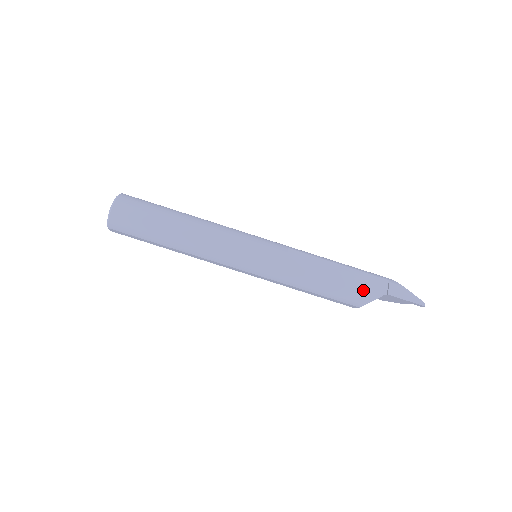
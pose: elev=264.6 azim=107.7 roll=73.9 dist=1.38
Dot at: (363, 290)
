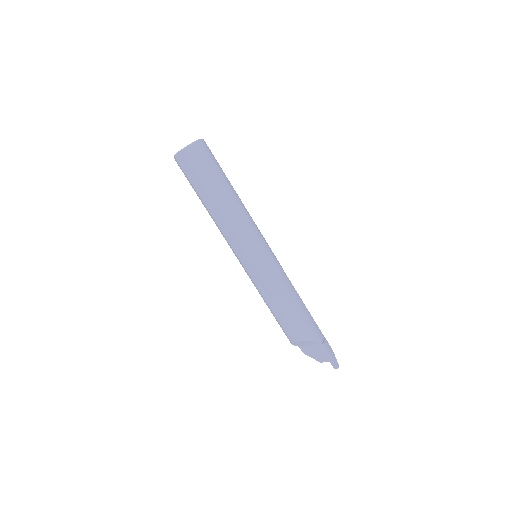
Dot at: (311, 329)
